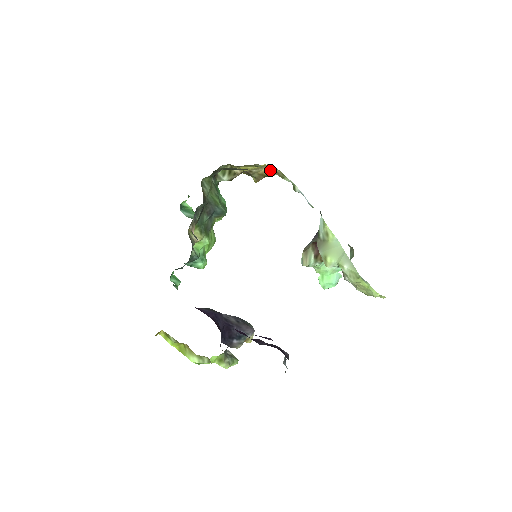
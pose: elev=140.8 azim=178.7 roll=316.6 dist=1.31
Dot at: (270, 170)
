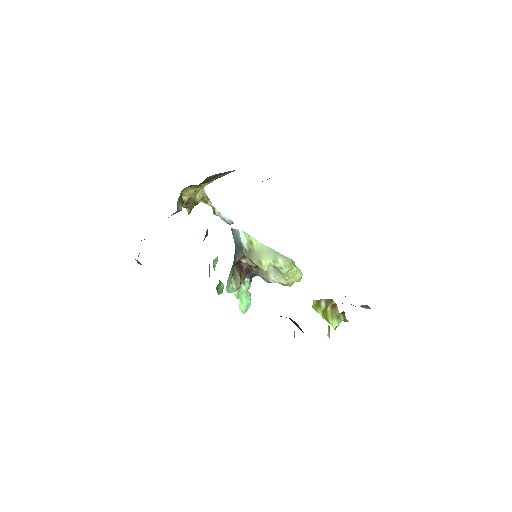
Dot at: (199, 196)
